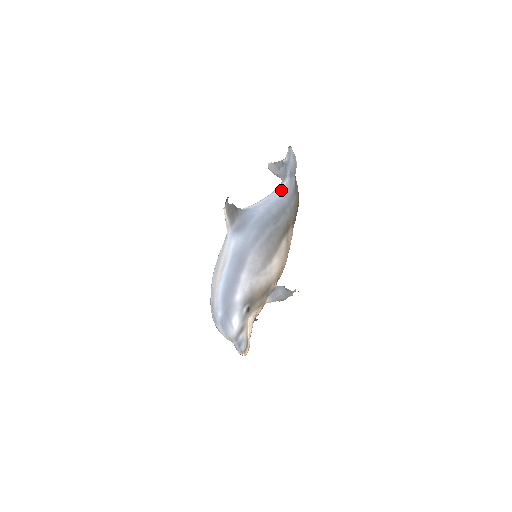
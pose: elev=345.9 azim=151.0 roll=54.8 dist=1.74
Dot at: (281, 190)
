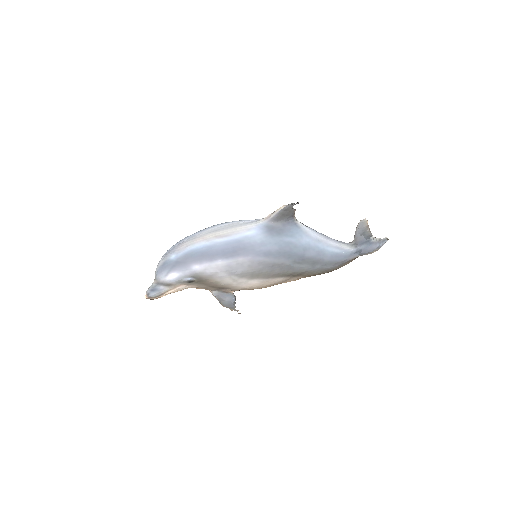
Dot at: (338, 248)
